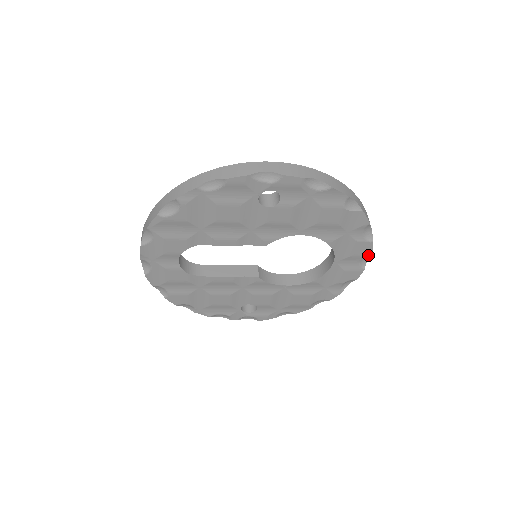
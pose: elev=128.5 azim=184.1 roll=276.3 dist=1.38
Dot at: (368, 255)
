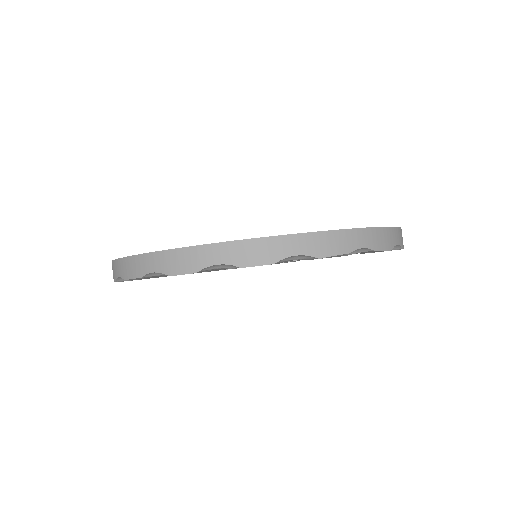
Dot at: occluded
